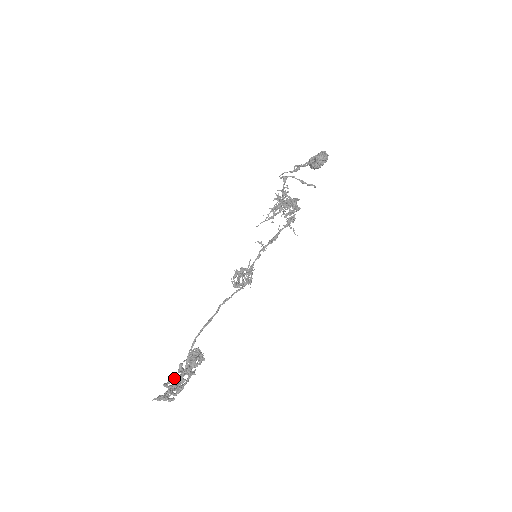
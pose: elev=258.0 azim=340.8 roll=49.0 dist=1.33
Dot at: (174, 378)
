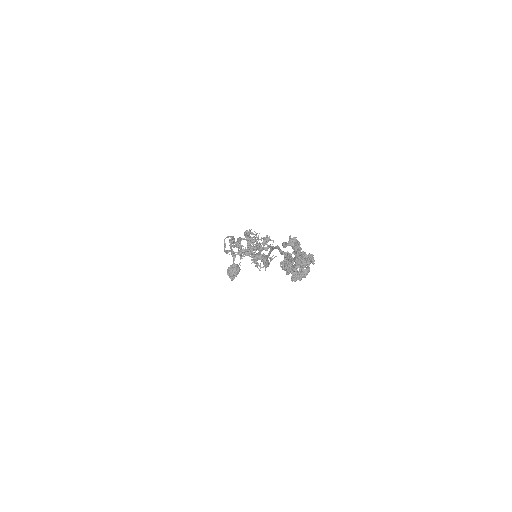
Dot at: (291, 259)
